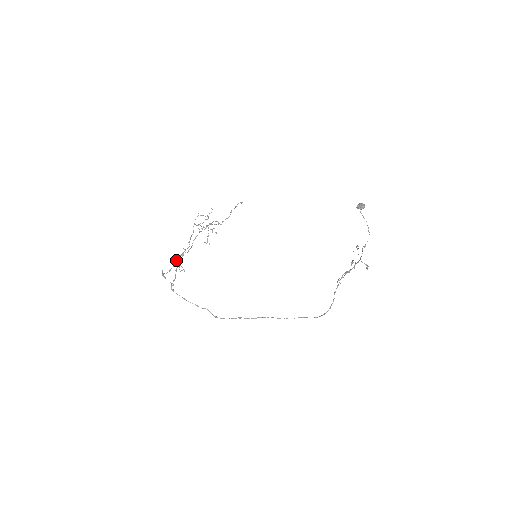
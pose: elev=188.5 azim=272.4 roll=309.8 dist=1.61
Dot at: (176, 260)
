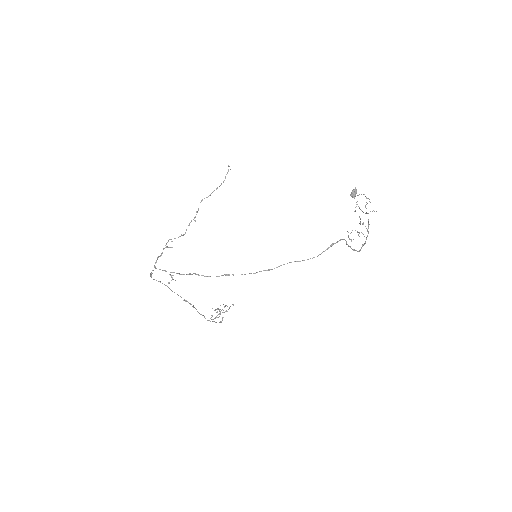
Dot at: occluded
